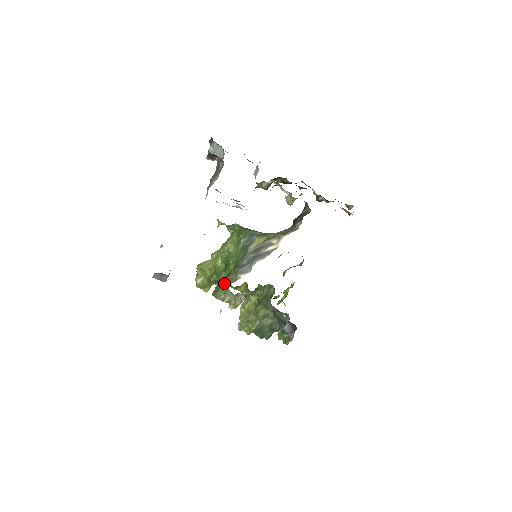
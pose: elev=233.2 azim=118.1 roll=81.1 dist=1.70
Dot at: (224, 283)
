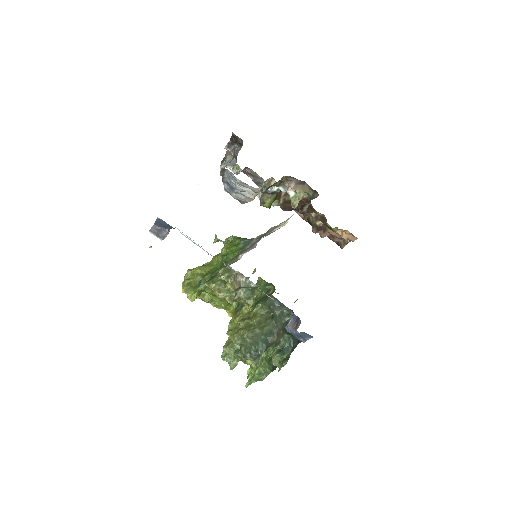
Dot at: (221, 269)
